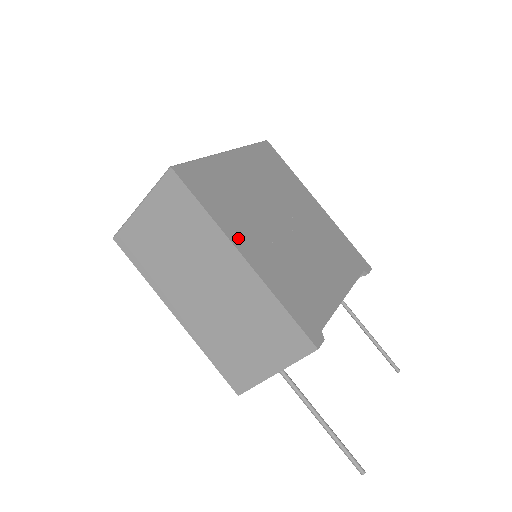
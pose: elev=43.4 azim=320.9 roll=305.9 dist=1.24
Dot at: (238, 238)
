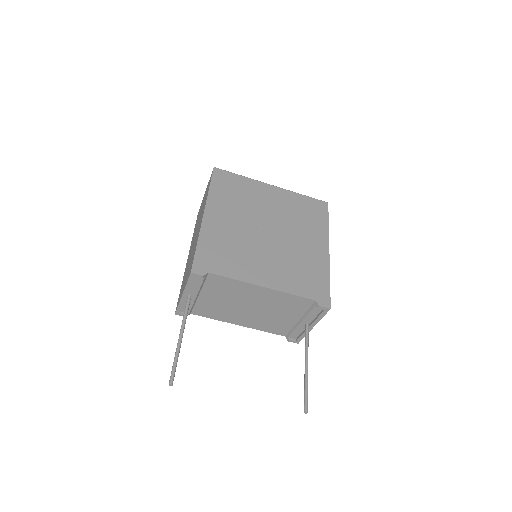
Dot at: (213, 208)
